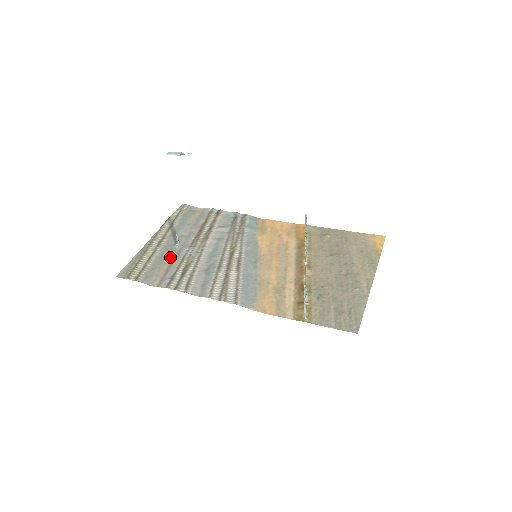
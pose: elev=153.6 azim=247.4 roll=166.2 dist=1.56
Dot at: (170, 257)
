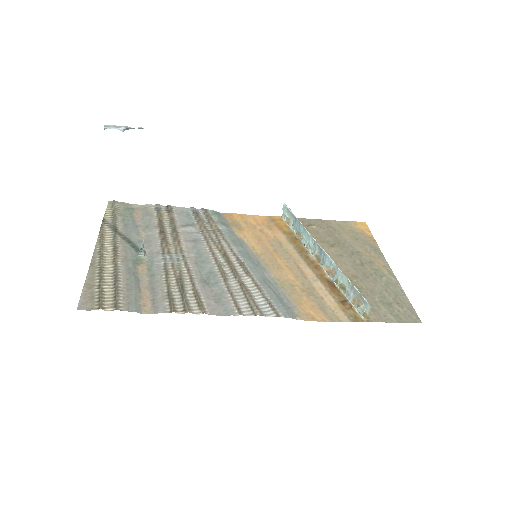
Dot at: (143, 271)
